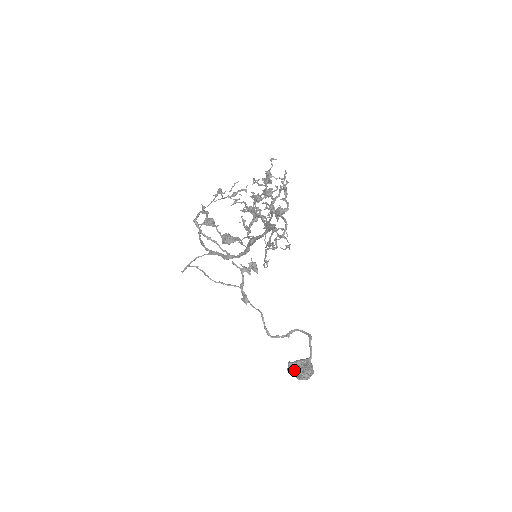
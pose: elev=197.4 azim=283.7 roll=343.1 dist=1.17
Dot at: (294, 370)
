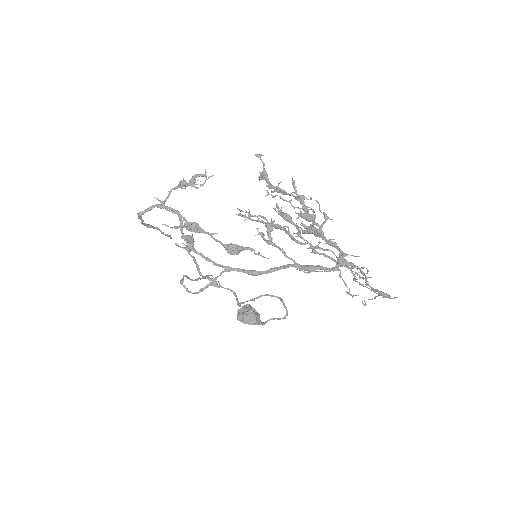
Dot at: (247, 320)
